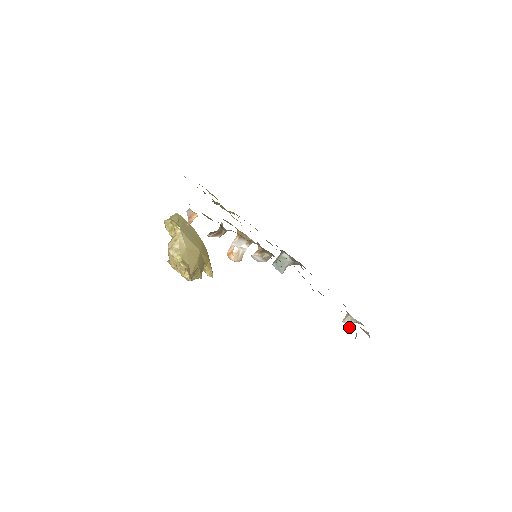
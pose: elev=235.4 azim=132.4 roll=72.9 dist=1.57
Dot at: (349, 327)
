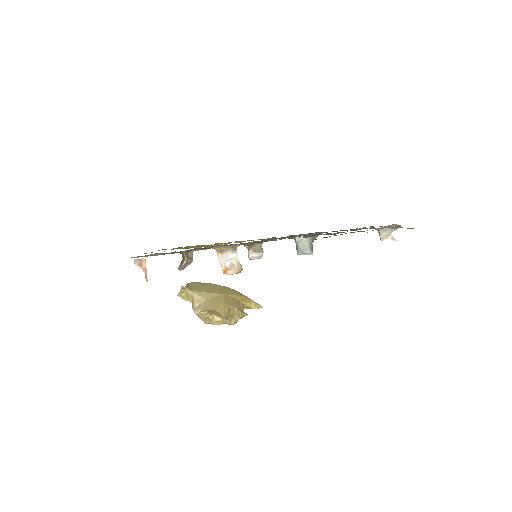
Dot at: (392, 239)
